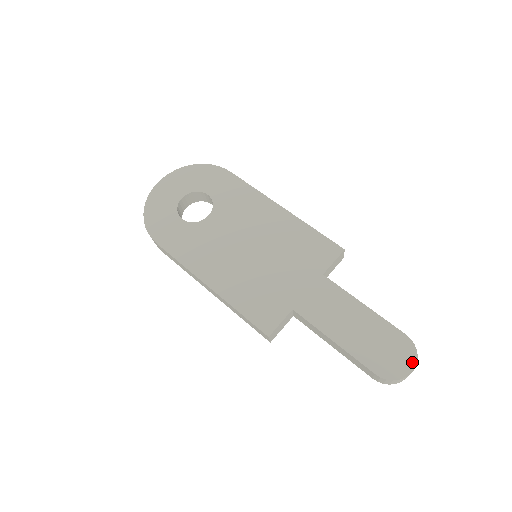
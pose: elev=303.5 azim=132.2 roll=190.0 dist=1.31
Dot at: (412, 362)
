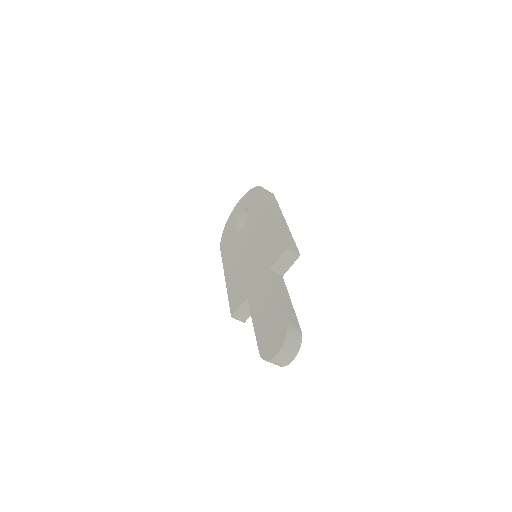
Dot at: (279, 347)
